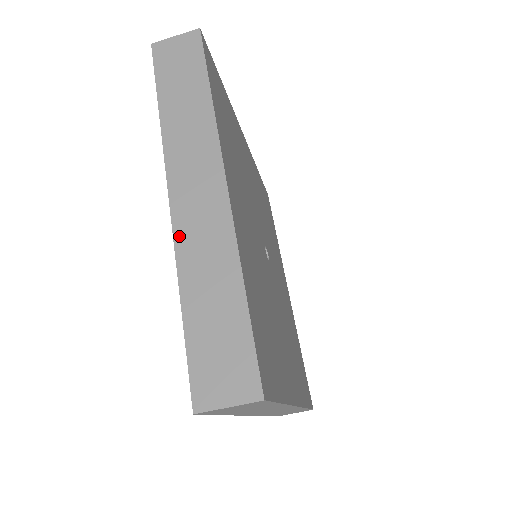
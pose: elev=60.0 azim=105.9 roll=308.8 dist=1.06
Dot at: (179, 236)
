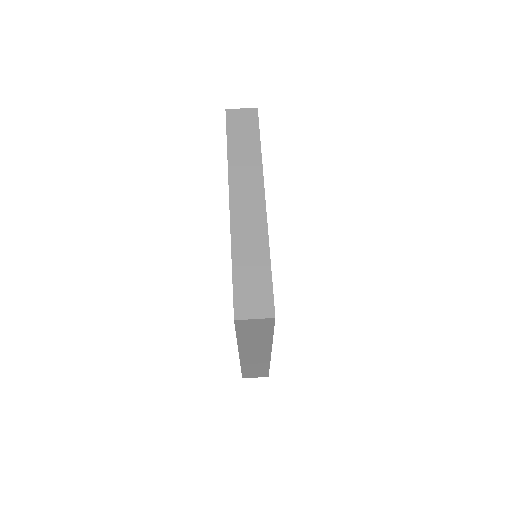
Dot at: (234, 225)
